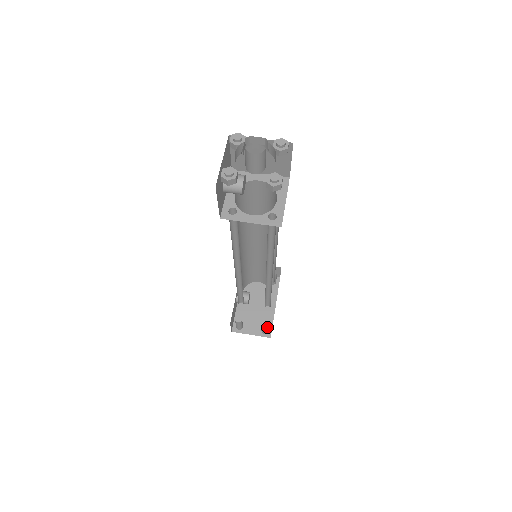
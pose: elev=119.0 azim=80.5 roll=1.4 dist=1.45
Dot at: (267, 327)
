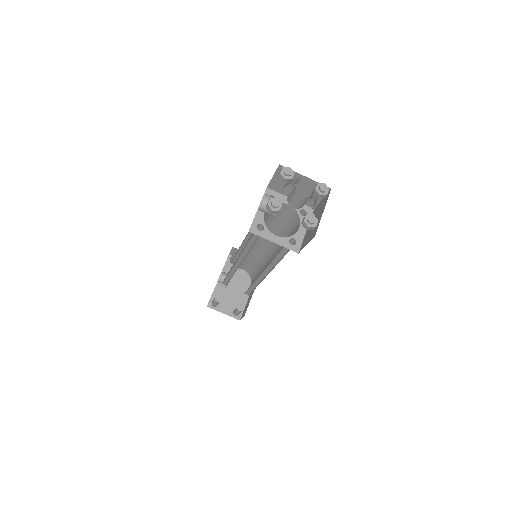
Dot at: occluded
